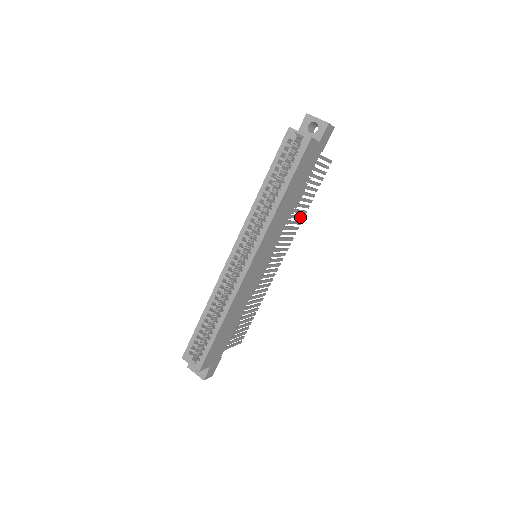
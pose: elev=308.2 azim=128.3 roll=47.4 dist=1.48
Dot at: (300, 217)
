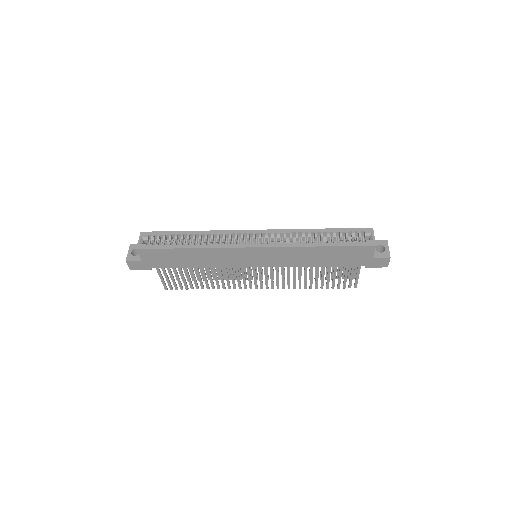
Dot at: (300, 283)
